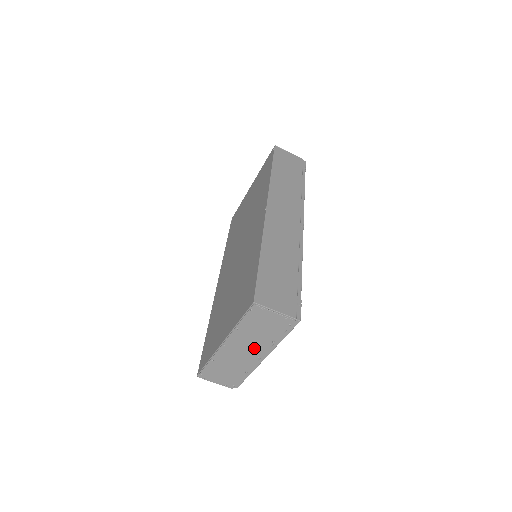
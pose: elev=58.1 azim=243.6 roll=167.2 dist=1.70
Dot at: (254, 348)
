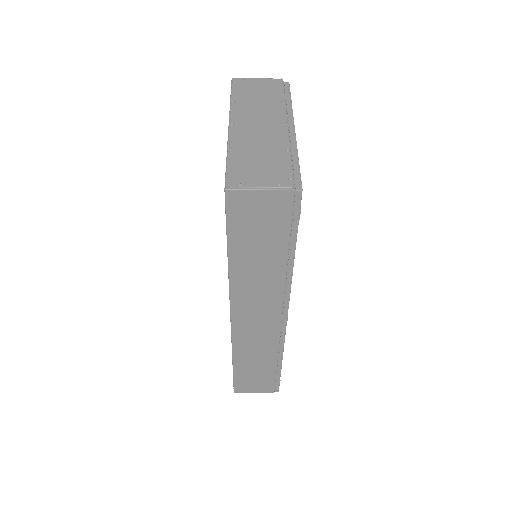
Dot at: occluded
